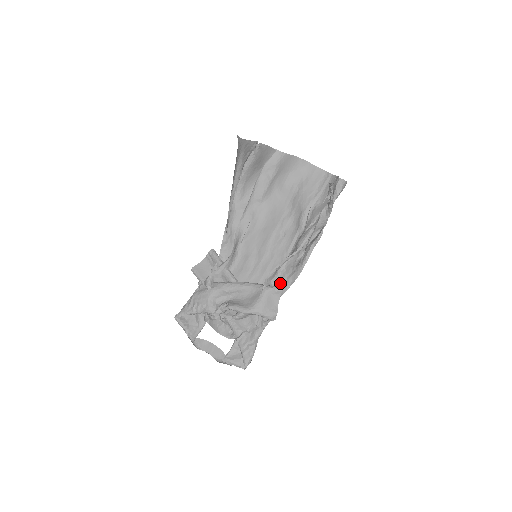
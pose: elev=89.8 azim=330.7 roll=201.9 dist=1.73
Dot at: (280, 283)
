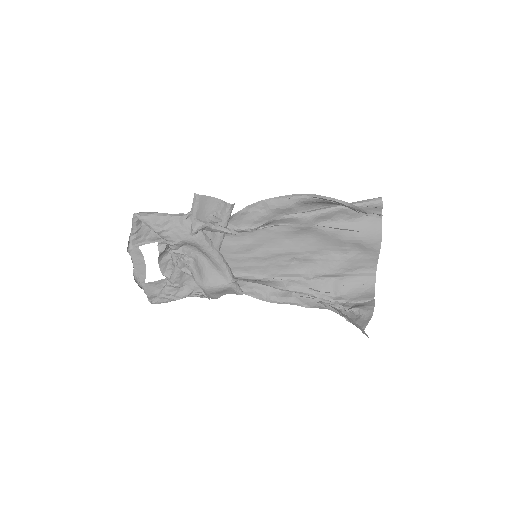
Dot at: (245, 284)
